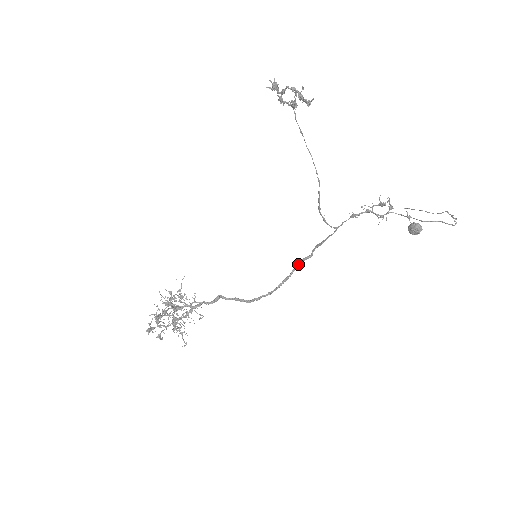
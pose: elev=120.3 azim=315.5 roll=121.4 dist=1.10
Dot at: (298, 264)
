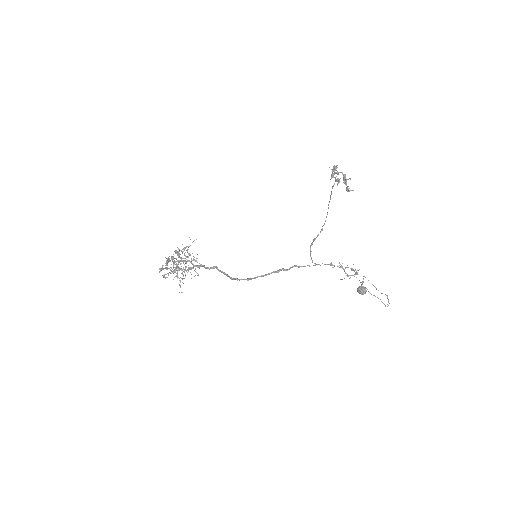
Dot at: occluded
